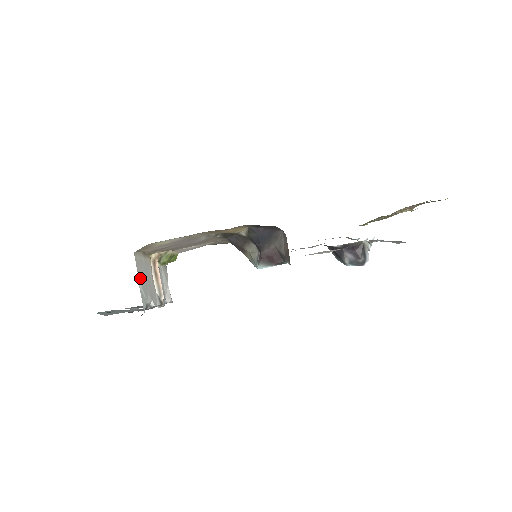
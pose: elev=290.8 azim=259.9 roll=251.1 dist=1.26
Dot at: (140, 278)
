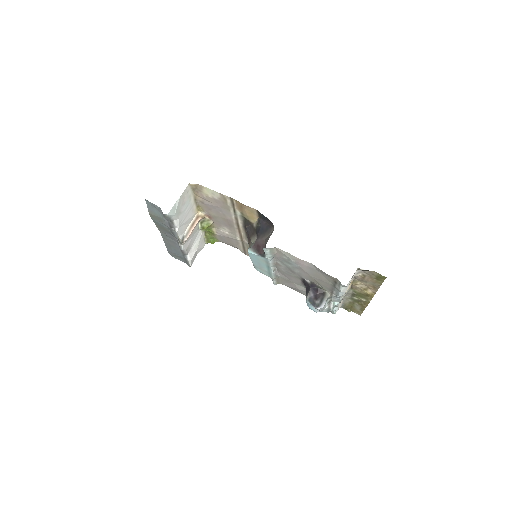
Dot at: (181, 200)
